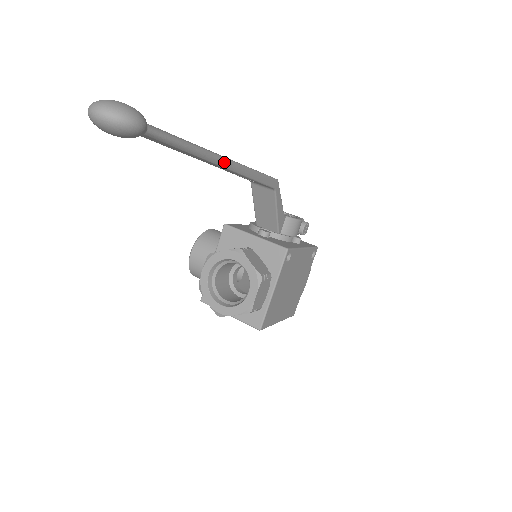
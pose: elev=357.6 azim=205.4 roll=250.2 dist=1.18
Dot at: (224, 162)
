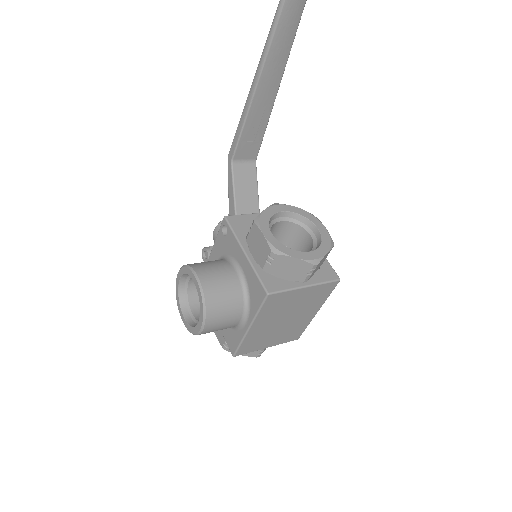
Dot at: (286, 58)
